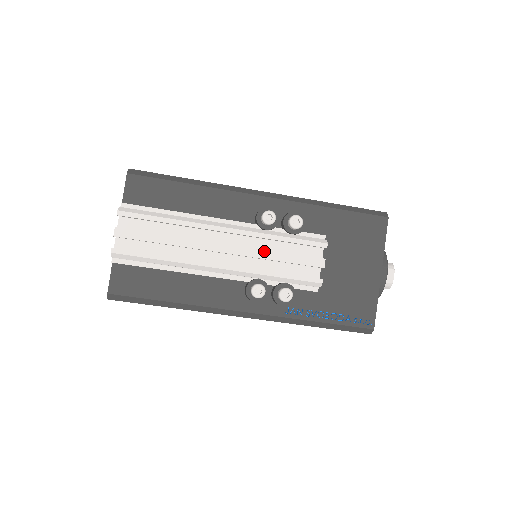
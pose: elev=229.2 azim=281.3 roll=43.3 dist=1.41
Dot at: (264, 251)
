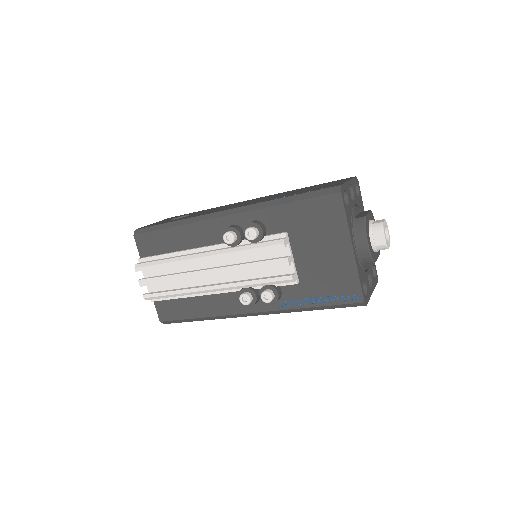
Dot at: (237, 266)
